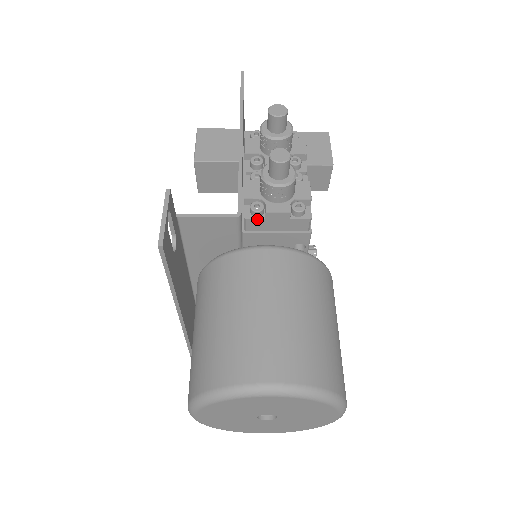
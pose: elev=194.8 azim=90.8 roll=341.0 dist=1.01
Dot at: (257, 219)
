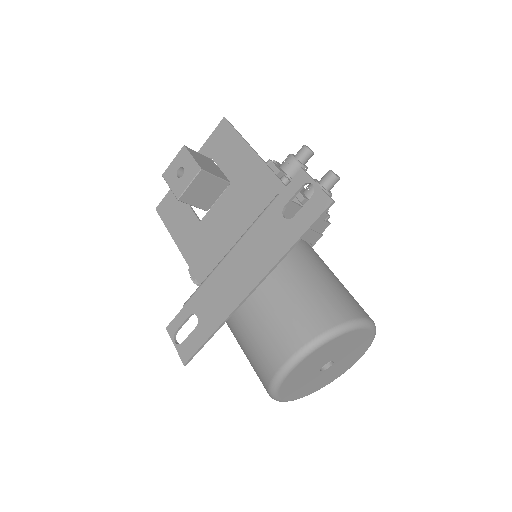
Dot at: occluded
